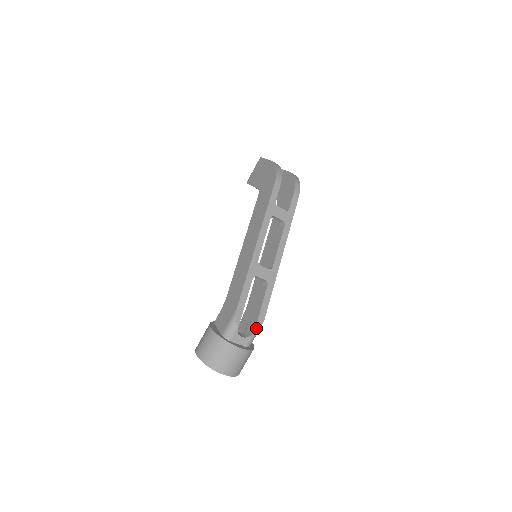
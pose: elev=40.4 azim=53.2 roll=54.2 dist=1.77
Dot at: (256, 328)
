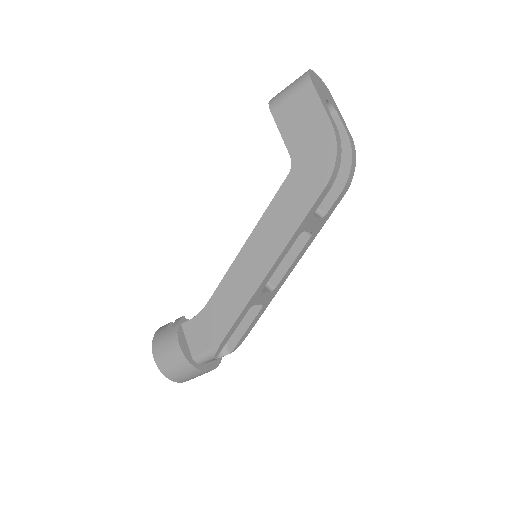
Dot at: (234, 349)
